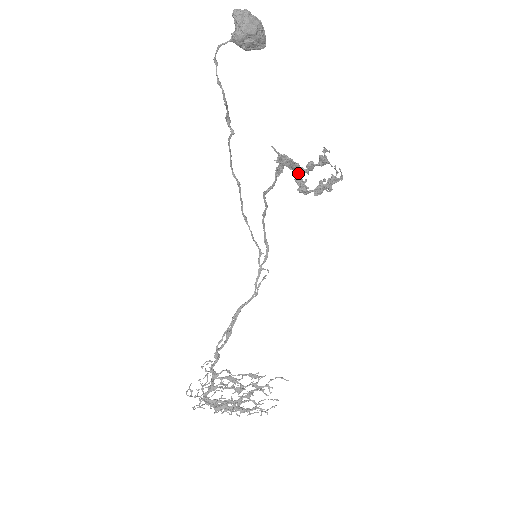
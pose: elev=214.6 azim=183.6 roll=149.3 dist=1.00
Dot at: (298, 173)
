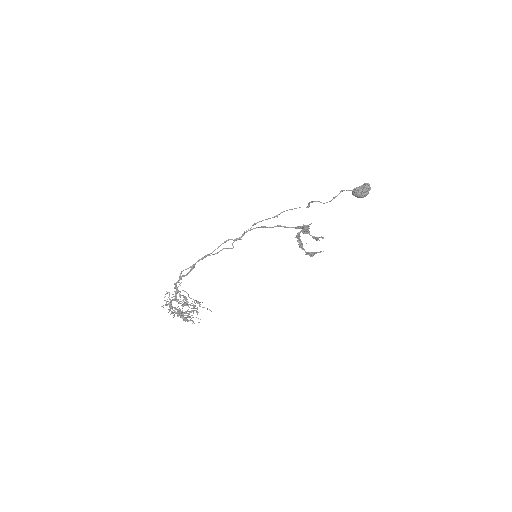
Dot at: (301, 231)
